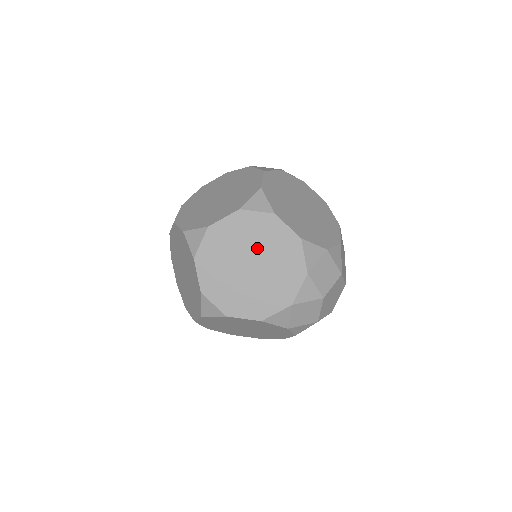
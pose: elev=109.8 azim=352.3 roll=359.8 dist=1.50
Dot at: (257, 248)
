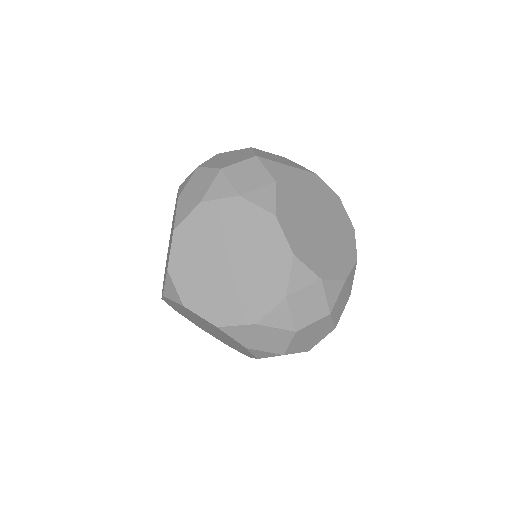
Dot at: (199, 321)
